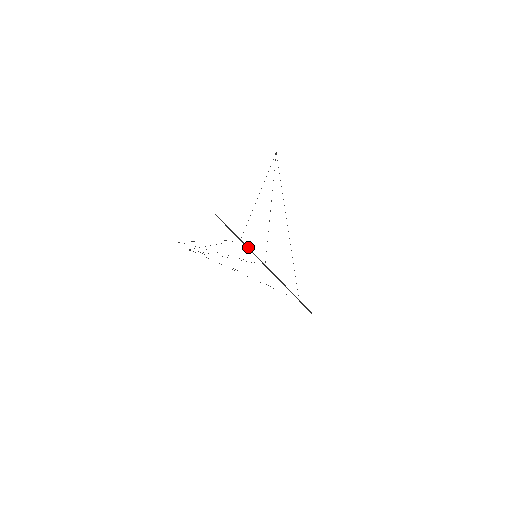
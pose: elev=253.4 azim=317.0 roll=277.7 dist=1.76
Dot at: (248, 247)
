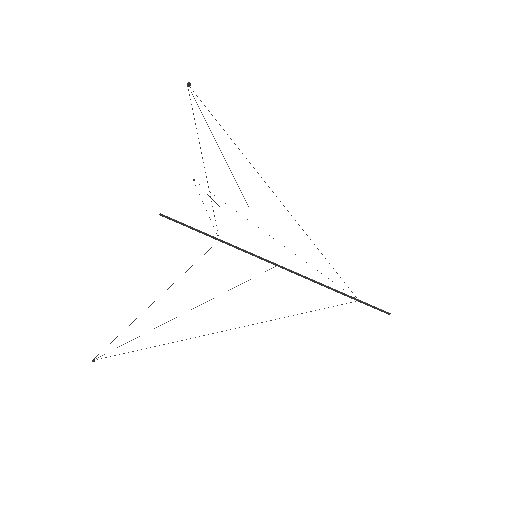
Dot at: (236, 247)
